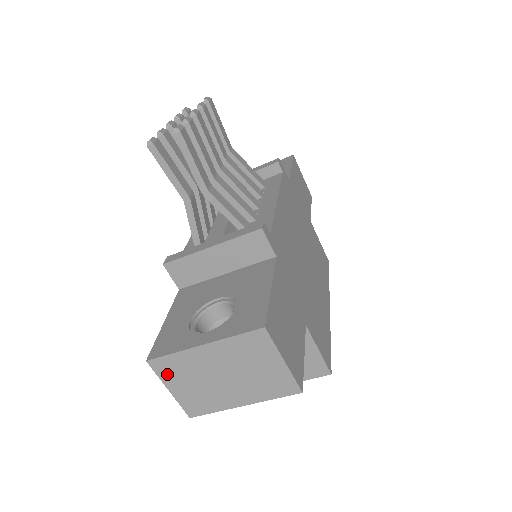
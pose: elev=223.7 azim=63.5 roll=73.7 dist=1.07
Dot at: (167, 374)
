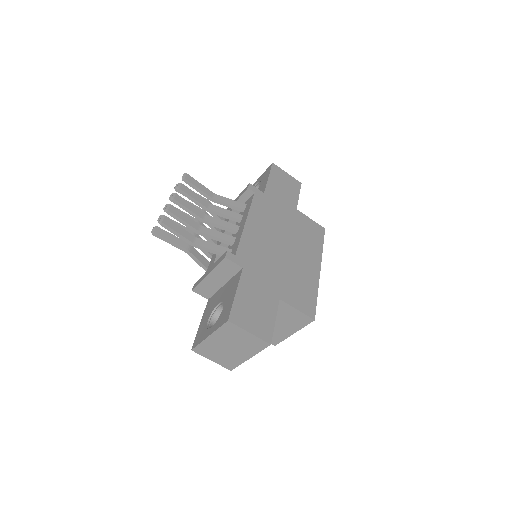
Dot at: (205, 353)
